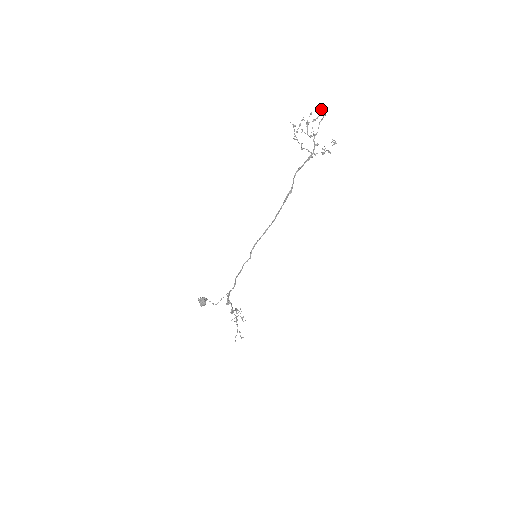
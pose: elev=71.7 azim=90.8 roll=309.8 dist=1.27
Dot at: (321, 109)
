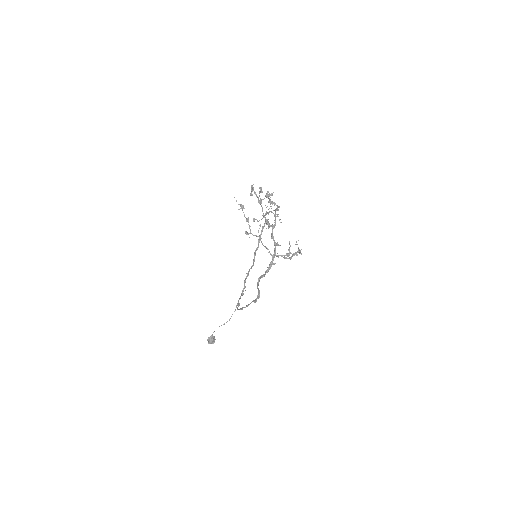
Dot at: (271, 202)
